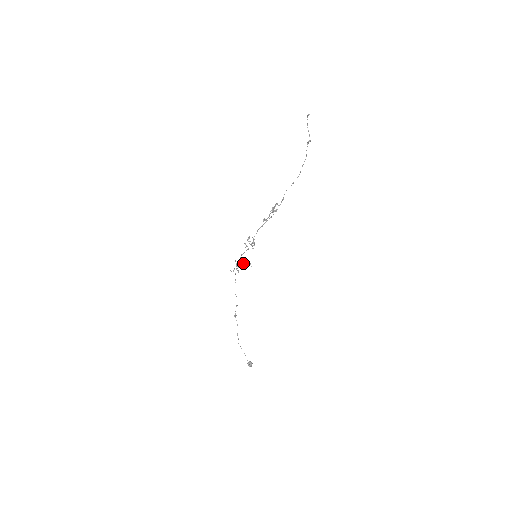
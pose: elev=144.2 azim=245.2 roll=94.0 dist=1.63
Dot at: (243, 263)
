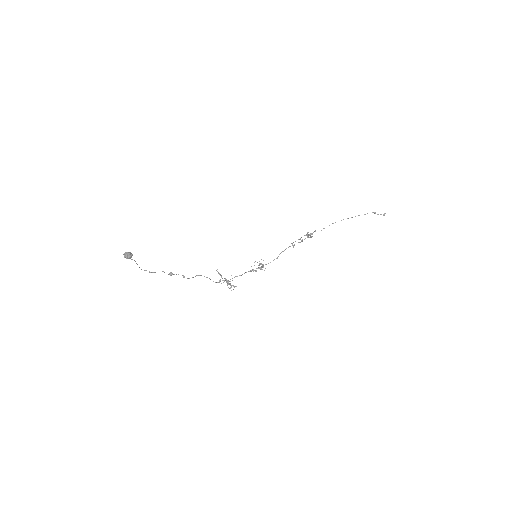
Dot at: occluded
